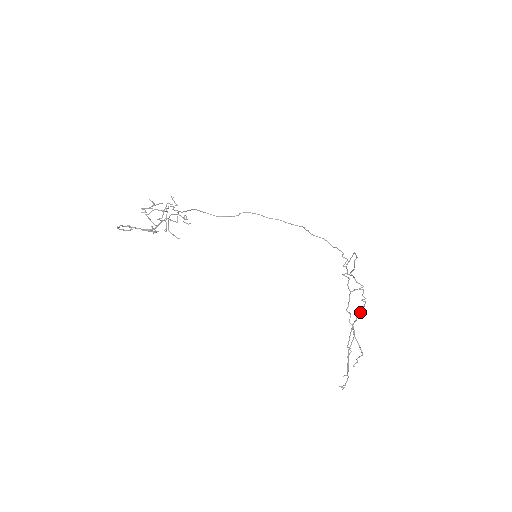
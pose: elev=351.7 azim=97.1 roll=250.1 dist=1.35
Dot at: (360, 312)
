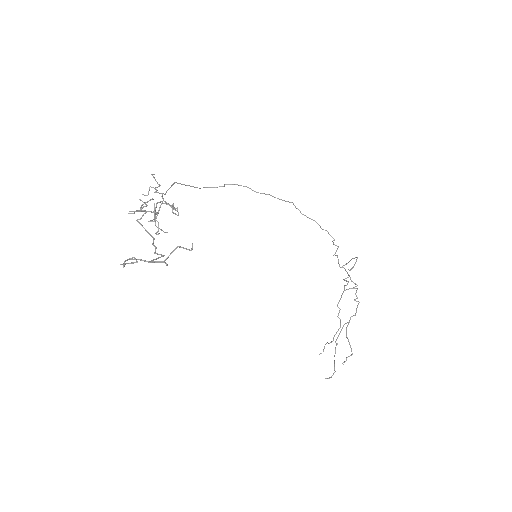
Dot at: (354, 315)
